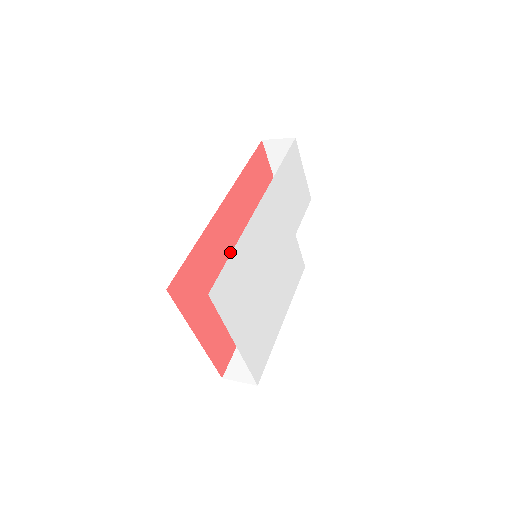
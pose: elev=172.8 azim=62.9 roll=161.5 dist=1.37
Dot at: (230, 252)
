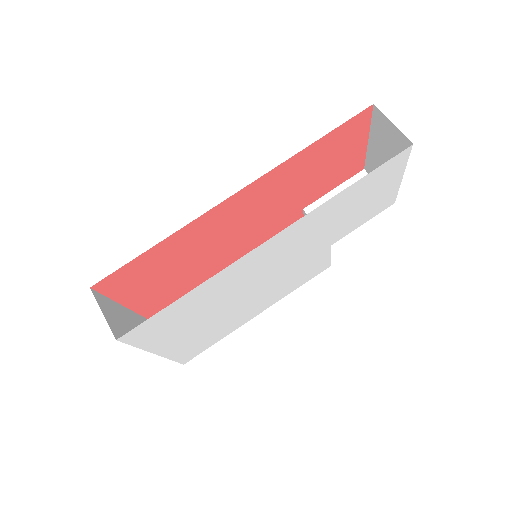
Dot at: (227, 236)
